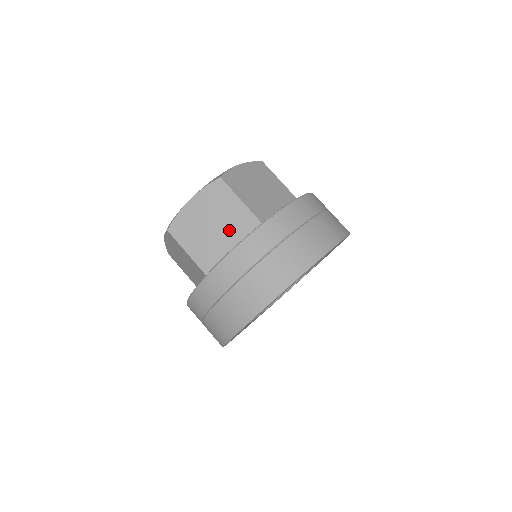
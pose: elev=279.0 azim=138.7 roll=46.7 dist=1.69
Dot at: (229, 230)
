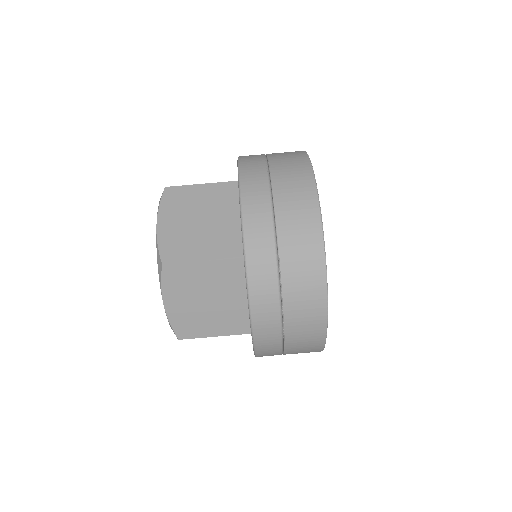
Dot at: (217, 210)
